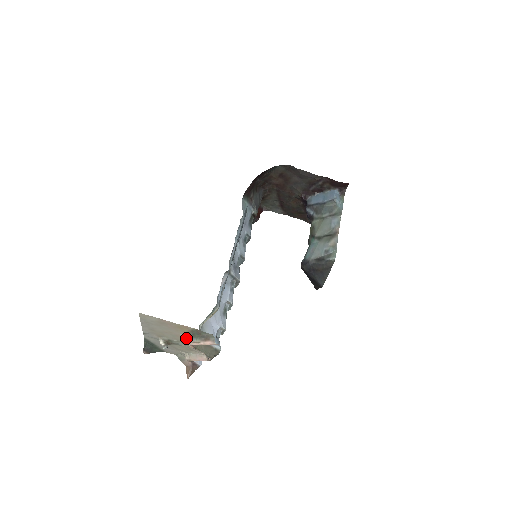
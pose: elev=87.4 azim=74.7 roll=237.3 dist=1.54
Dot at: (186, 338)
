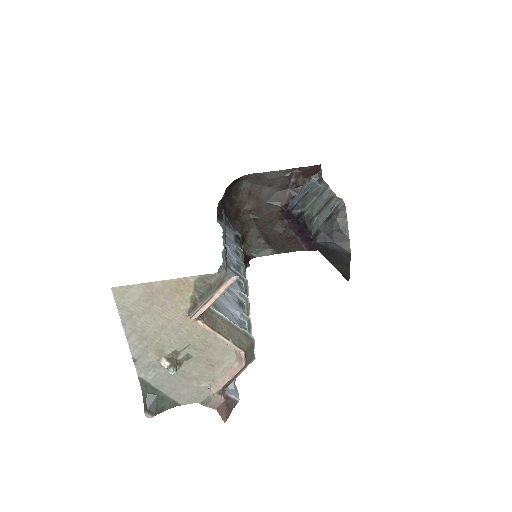
Dot at: (193, 311)
